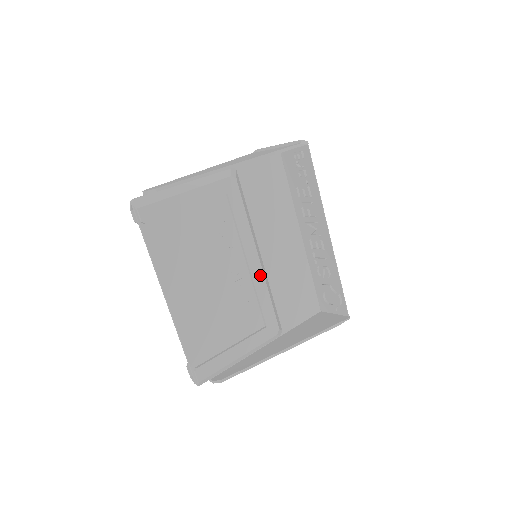
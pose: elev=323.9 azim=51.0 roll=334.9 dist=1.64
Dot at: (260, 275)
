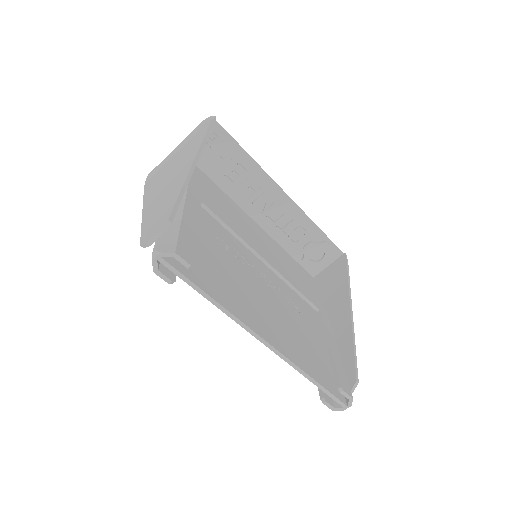
Dot at: (278, 267)
